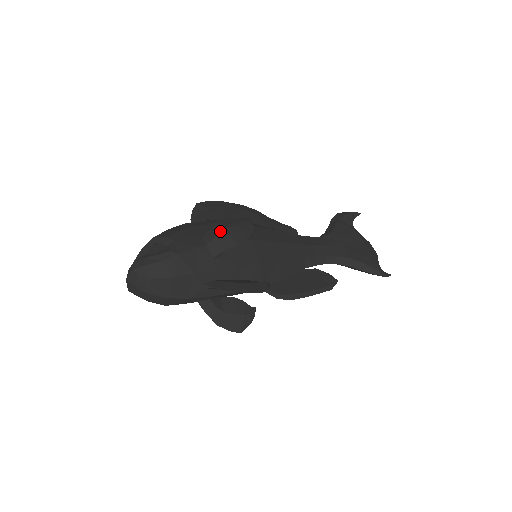
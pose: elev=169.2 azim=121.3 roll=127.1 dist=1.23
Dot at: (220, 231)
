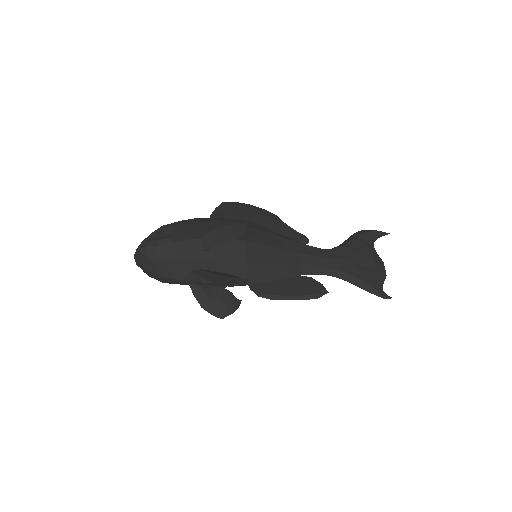
Dot at: (214, 229)
